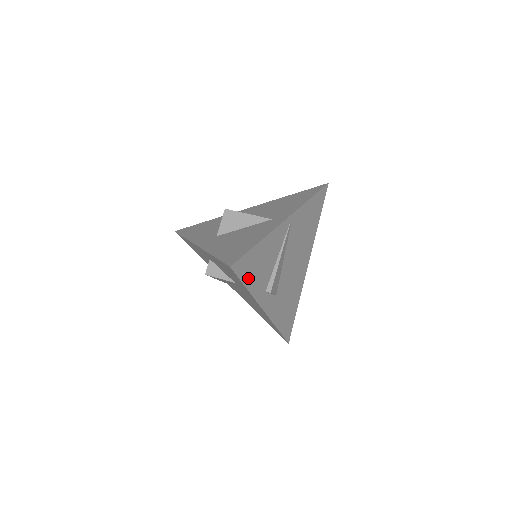
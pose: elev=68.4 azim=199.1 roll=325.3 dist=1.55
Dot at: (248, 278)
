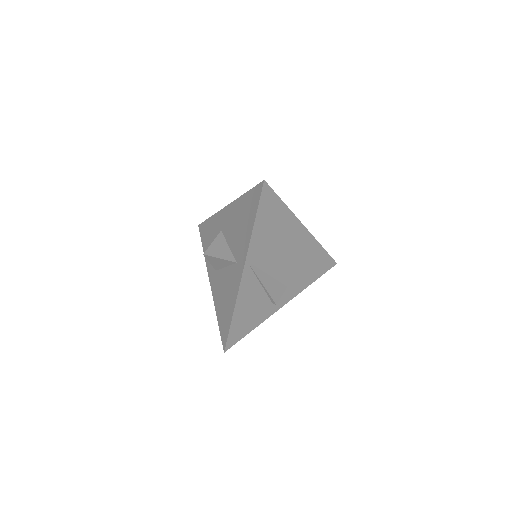
Dot at: (247, 329)
